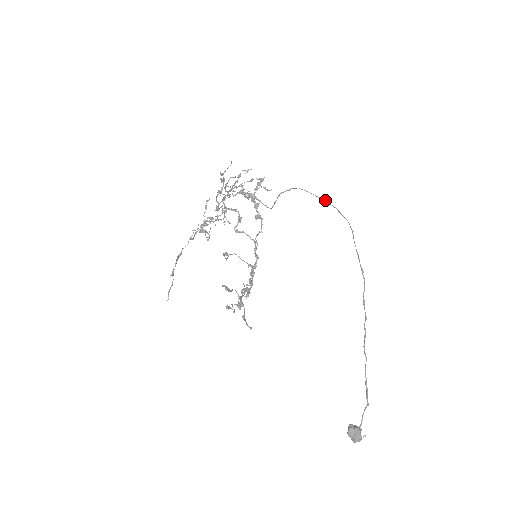
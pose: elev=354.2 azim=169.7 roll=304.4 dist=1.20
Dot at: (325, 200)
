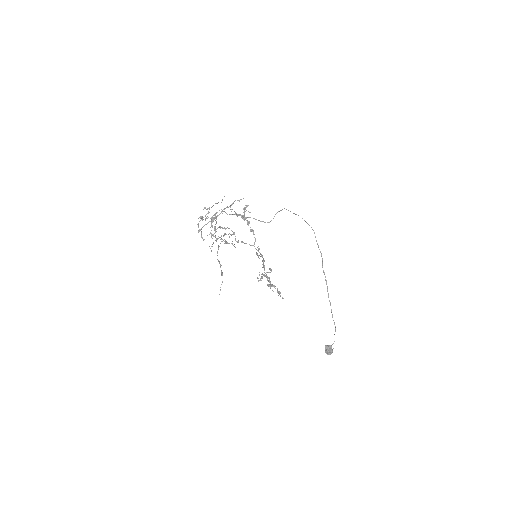
Dot at: (298, 215)
